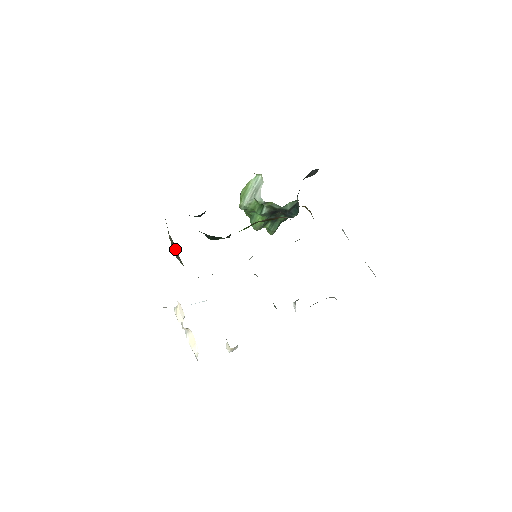
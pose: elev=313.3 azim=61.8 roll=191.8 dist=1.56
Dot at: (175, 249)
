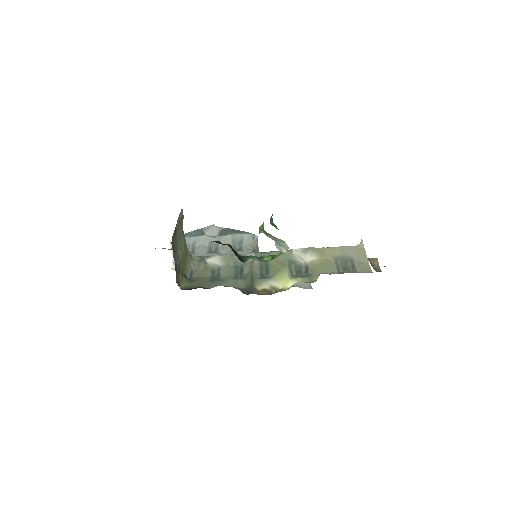
Dot at: (180, 232)
